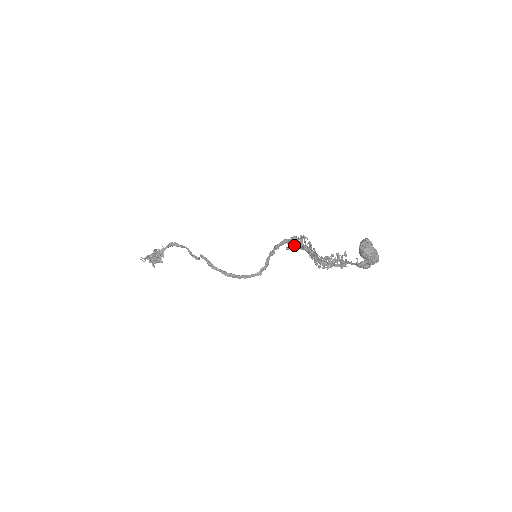
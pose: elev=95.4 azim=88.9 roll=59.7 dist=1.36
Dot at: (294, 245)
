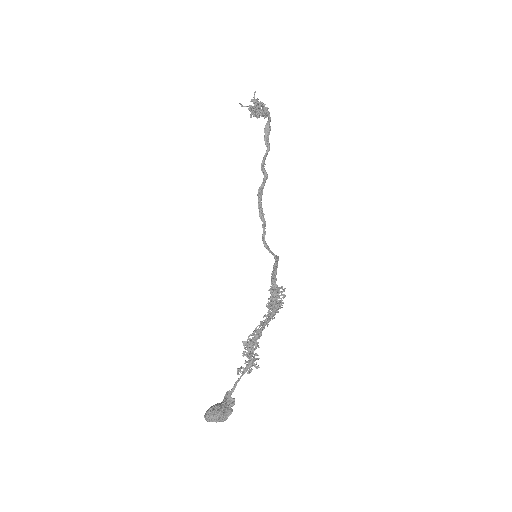
Dot at: (269, 299)
